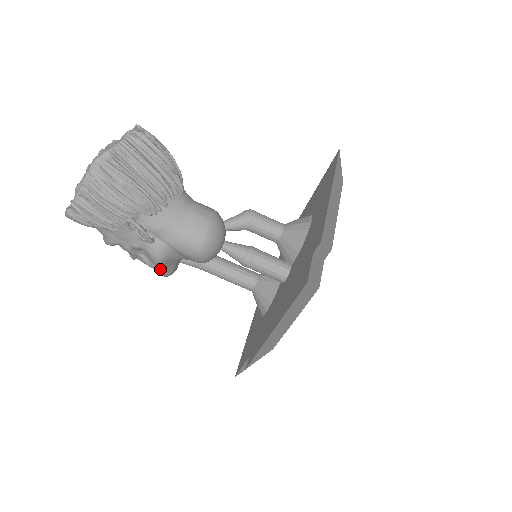
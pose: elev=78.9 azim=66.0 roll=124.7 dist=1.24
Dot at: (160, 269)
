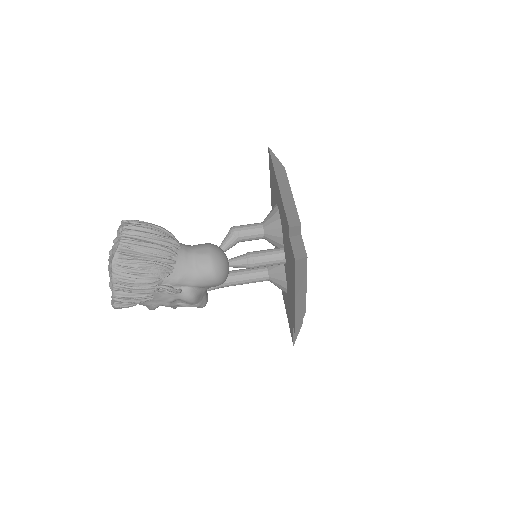
Dot at: (197, 305)
